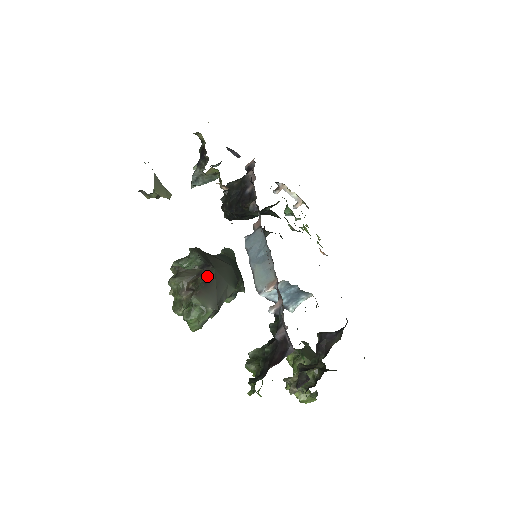
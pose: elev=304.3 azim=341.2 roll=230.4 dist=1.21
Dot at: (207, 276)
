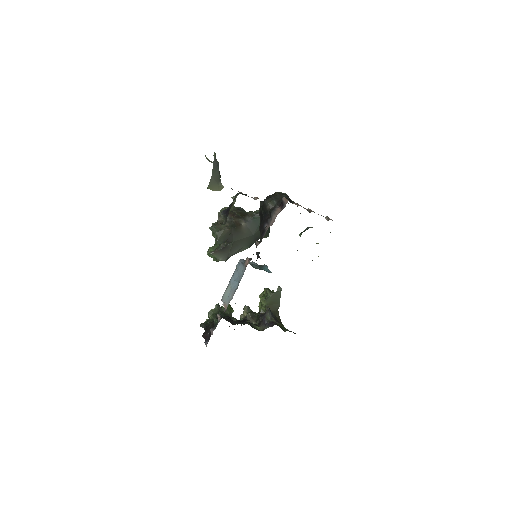
Dot at: (226, 245)
